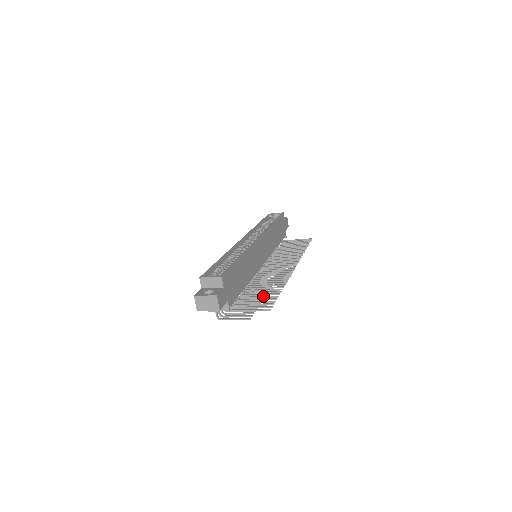
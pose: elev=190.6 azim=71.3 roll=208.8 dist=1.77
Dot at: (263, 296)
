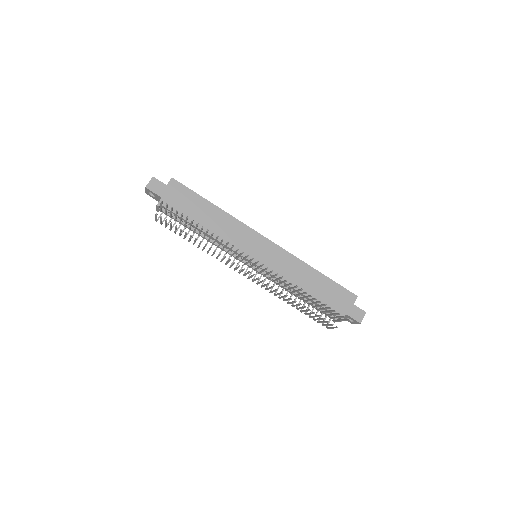
Dot at: occluded
